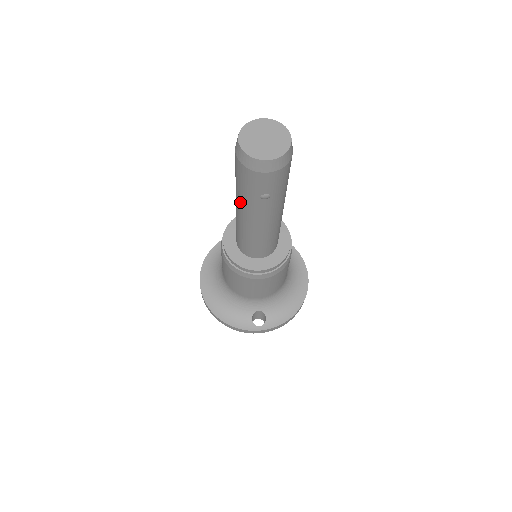
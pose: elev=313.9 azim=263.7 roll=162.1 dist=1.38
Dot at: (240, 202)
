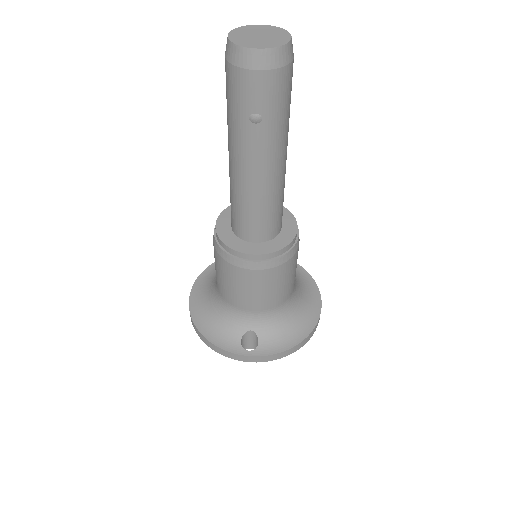
Dot at: (230, 138)
